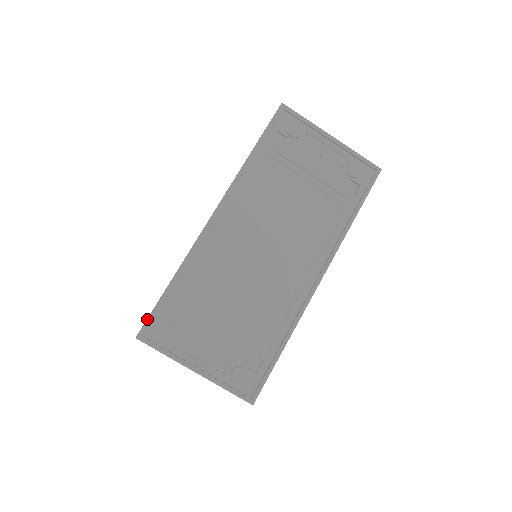
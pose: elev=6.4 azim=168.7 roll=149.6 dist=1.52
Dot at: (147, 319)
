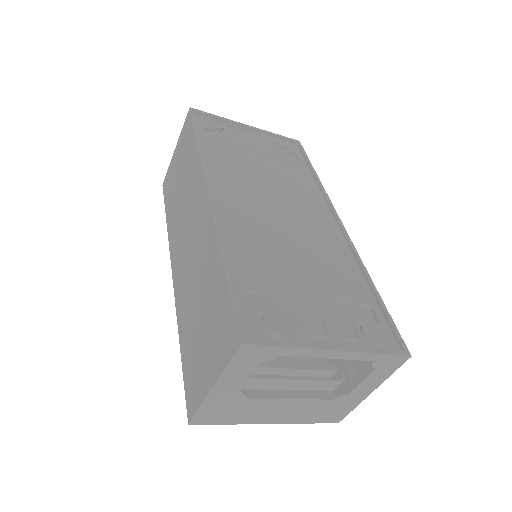
Dot at: (236, 315)
